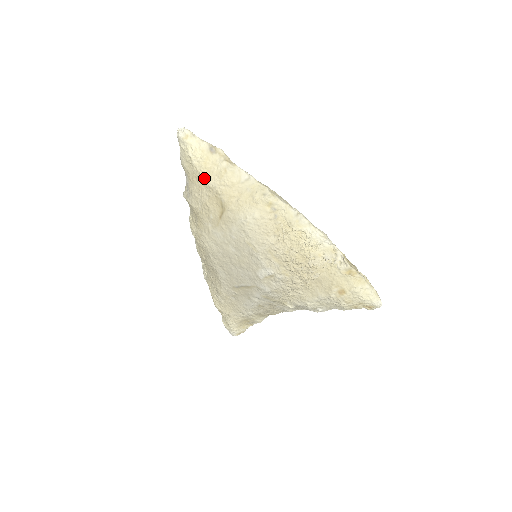
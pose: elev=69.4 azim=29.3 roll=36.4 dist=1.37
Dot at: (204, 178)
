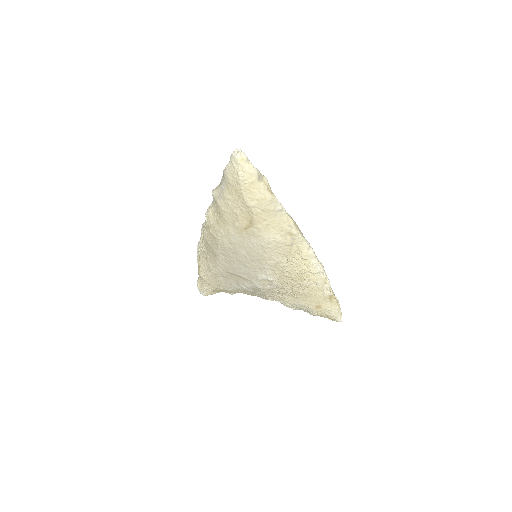
Dot at: (244, 197)
